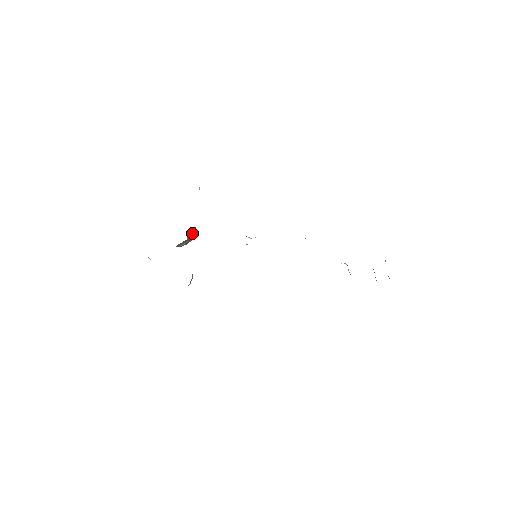
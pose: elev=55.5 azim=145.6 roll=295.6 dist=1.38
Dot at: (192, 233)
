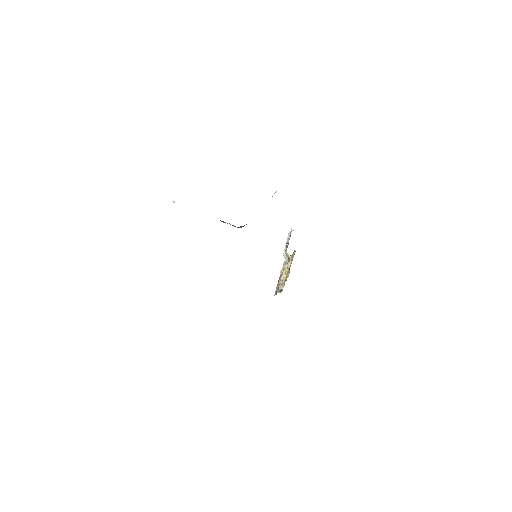
Dot at: (246, 224)
